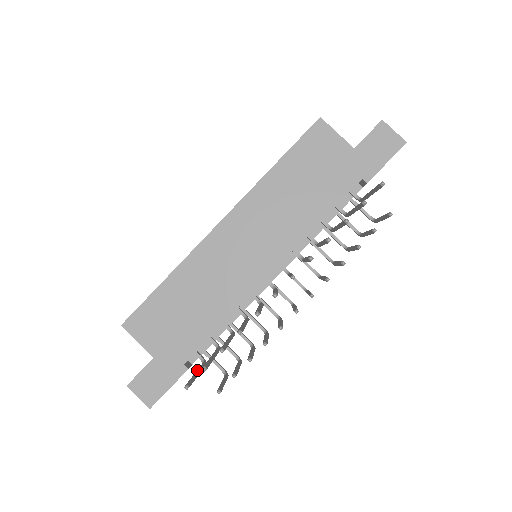
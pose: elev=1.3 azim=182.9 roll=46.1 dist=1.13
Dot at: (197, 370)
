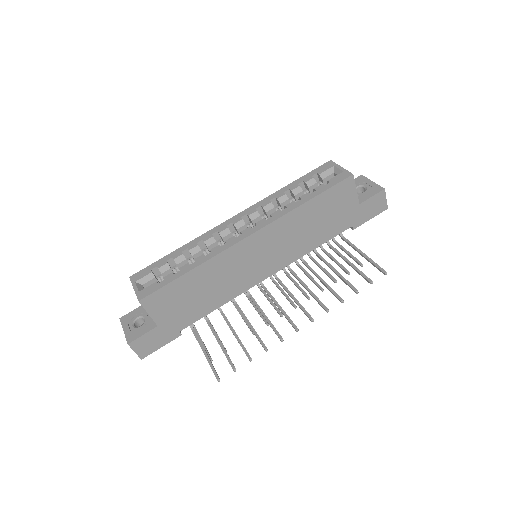
Dot at: (204, 349)
